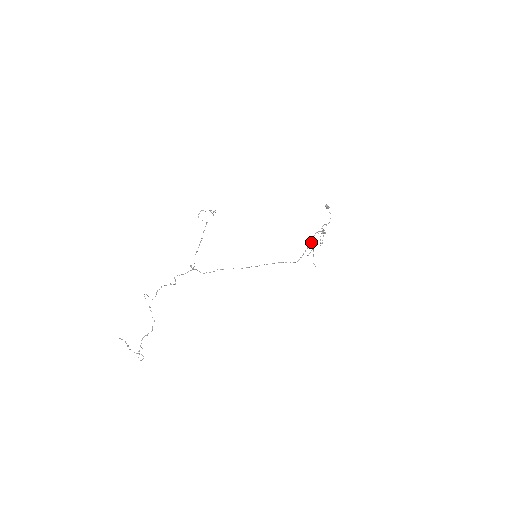
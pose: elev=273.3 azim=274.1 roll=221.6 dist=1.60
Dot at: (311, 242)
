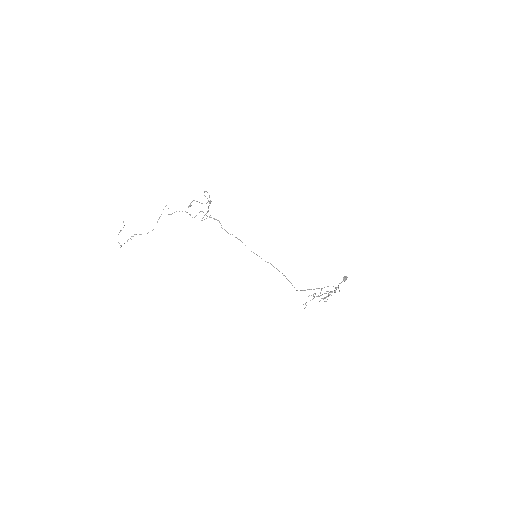
Dot at: occluded
